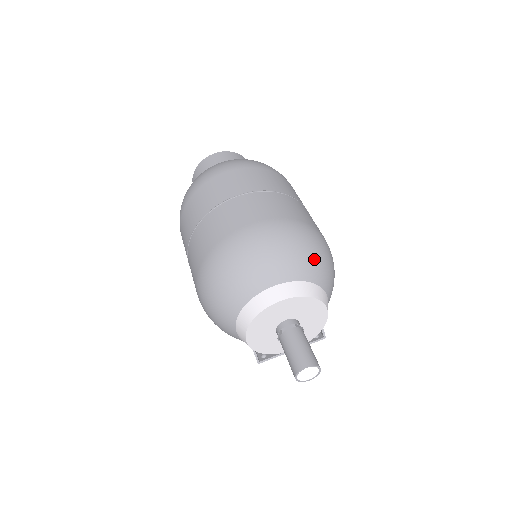
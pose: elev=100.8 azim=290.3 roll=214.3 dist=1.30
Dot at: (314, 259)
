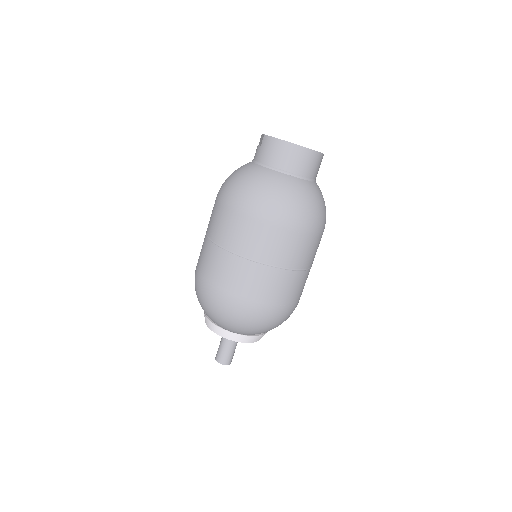
Dot at: (275, 327)
